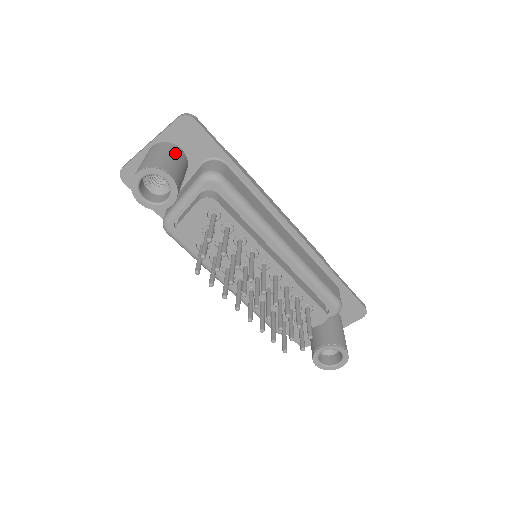
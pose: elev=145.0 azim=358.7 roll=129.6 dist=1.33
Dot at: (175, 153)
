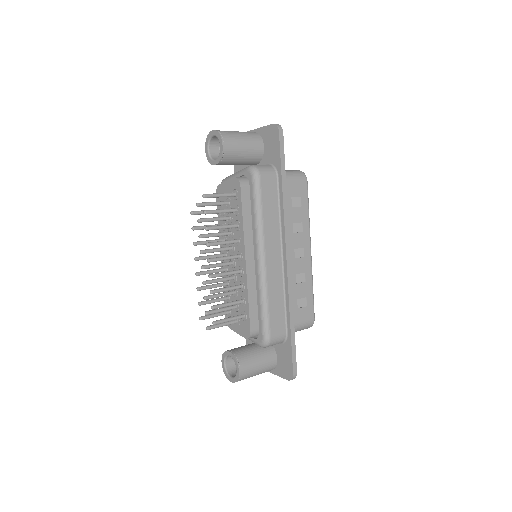
Dot at: (253, 142)
